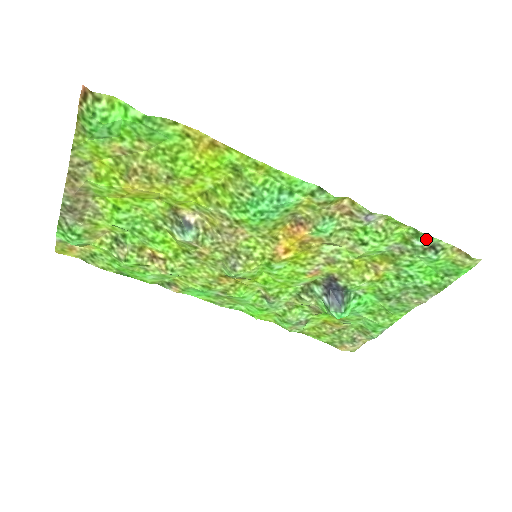
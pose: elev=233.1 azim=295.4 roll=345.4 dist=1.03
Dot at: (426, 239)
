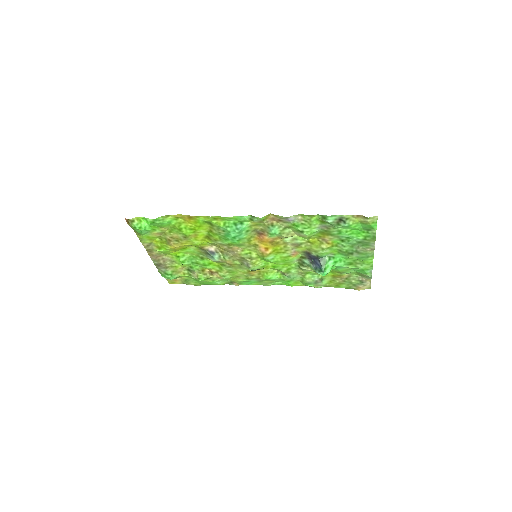
Dot at: (332, 218)
